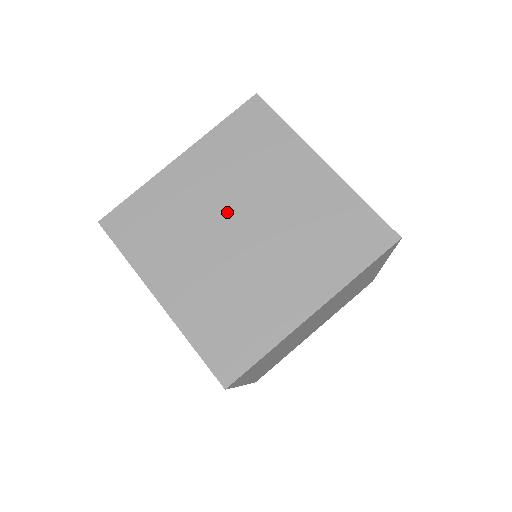
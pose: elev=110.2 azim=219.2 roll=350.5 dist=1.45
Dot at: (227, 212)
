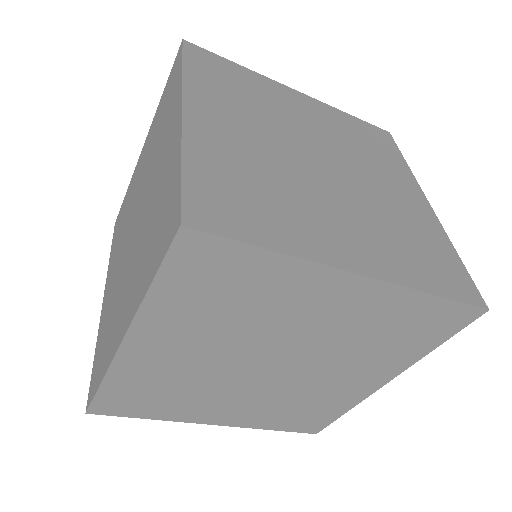
Dot at: (316, 143)
